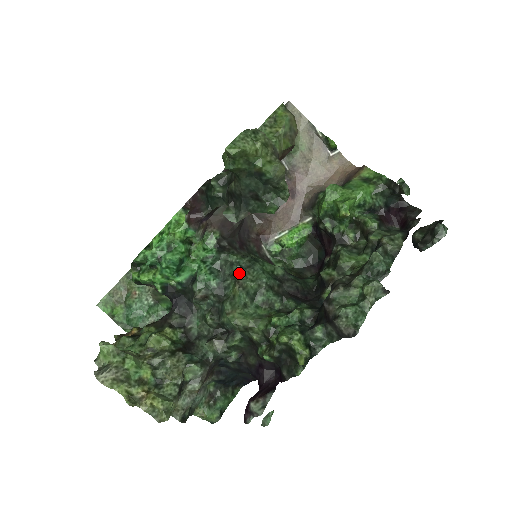
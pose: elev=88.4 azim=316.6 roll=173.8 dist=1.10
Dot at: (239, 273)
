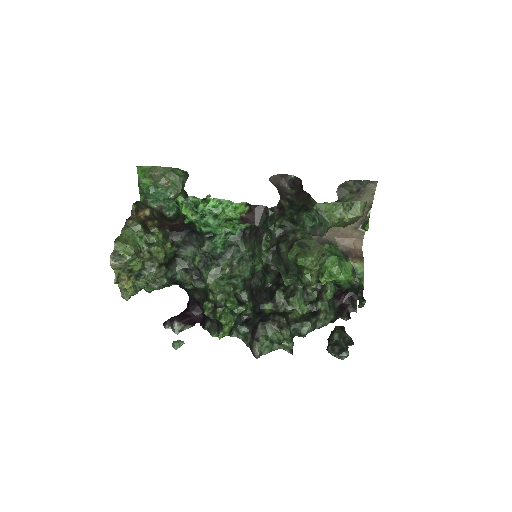
Dot at: (238, 261)
